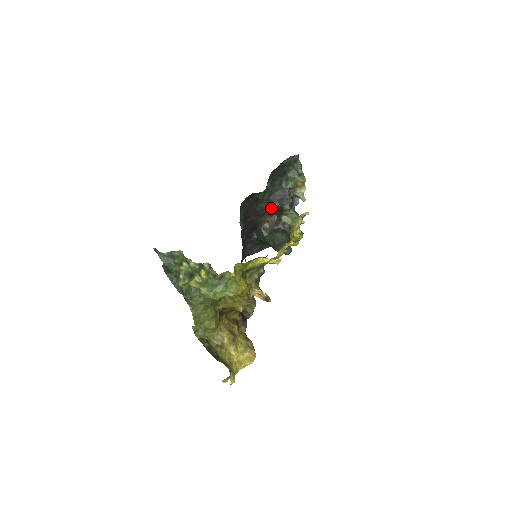
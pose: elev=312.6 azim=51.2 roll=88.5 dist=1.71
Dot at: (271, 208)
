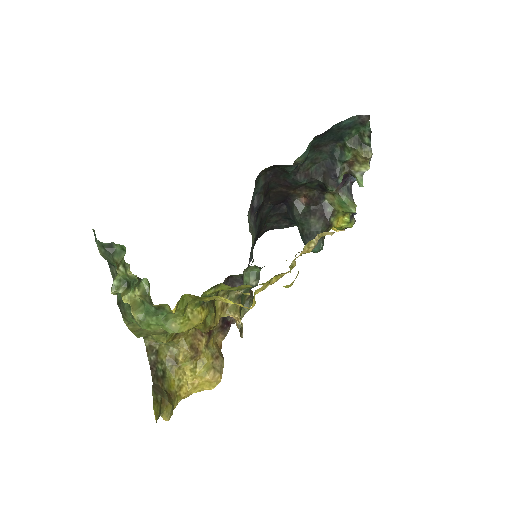
Dot at: (311, 182)
